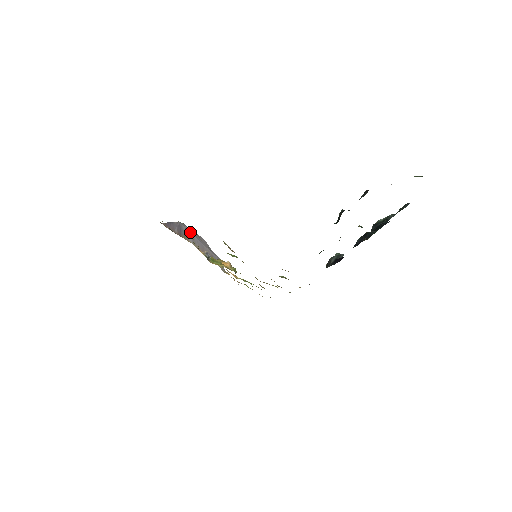
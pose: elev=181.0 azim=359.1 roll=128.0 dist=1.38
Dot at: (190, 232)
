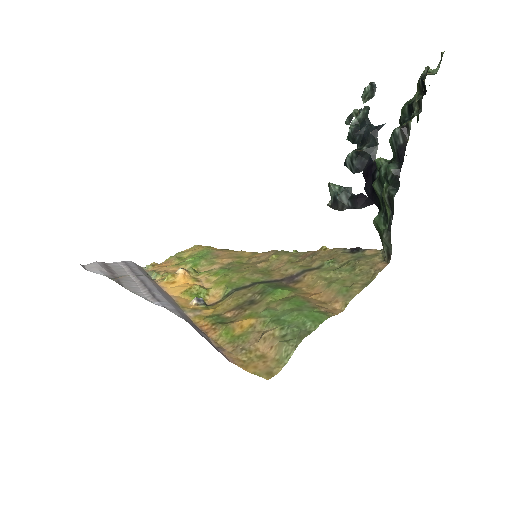
Dot at: (169, 304)
